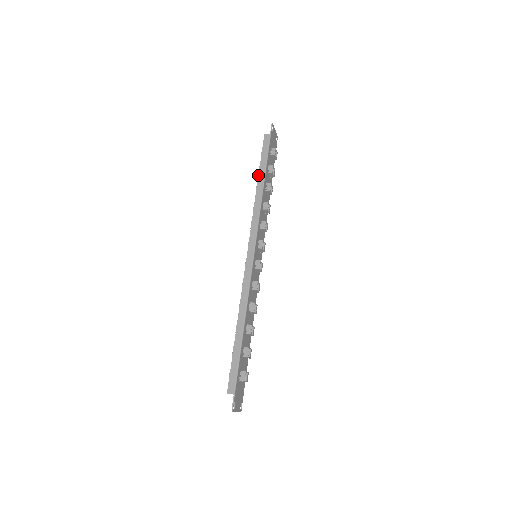
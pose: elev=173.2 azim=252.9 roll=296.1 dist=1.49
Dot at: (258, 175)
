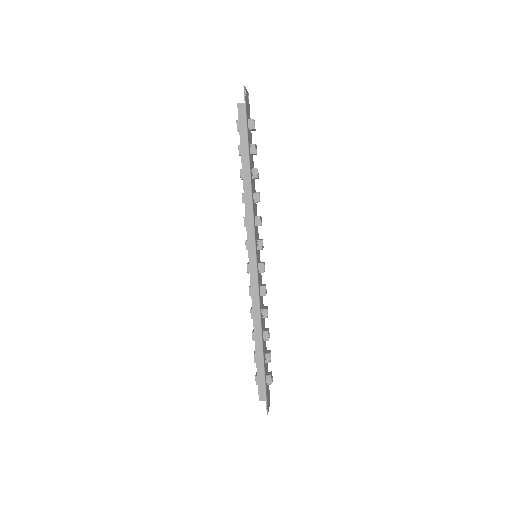
Dot at: (241, 162)
